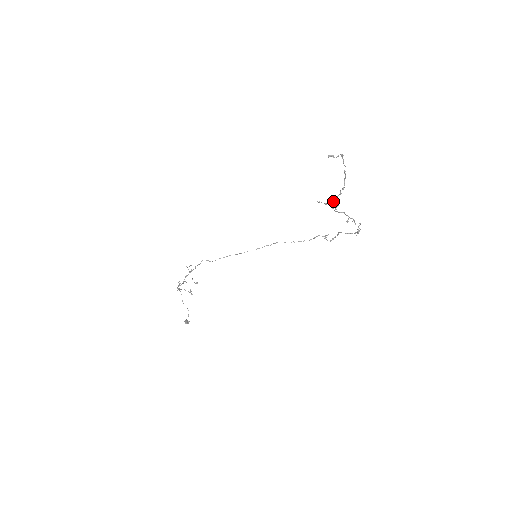
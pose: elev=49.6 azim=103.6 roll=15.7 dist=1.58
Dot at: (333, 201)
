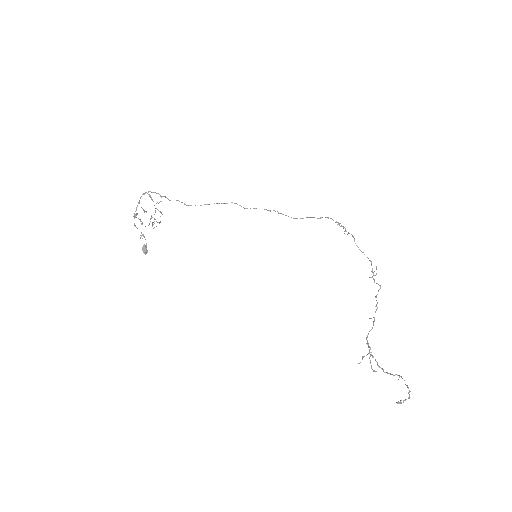
Dot at: (371, 366)
